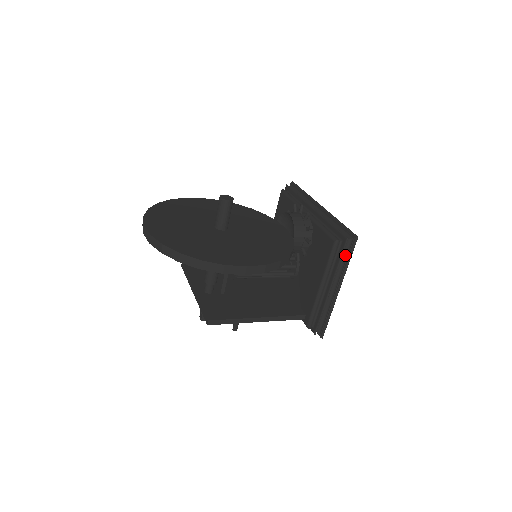
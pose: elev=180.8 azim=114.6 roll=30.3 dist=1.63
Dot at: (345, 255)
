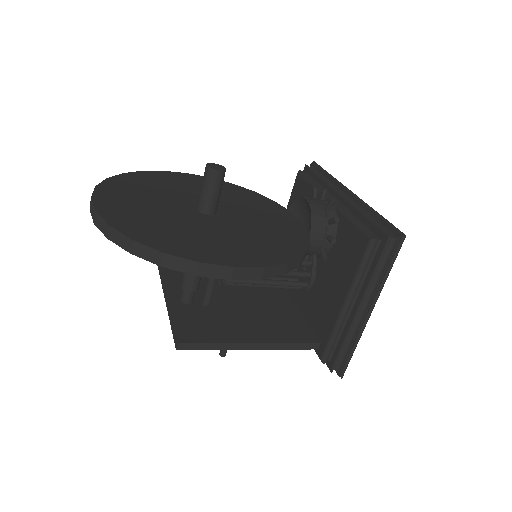
Dot at: (384, 262)
